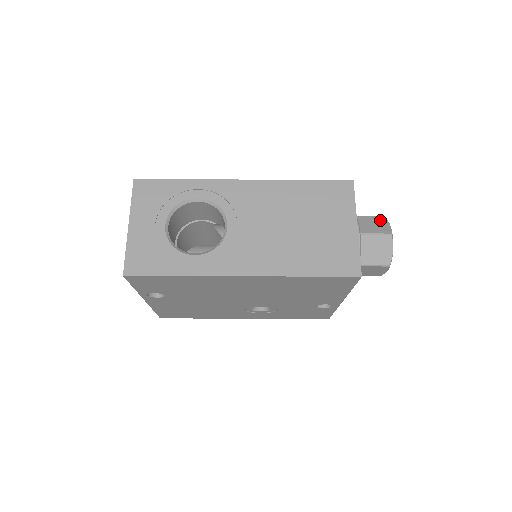
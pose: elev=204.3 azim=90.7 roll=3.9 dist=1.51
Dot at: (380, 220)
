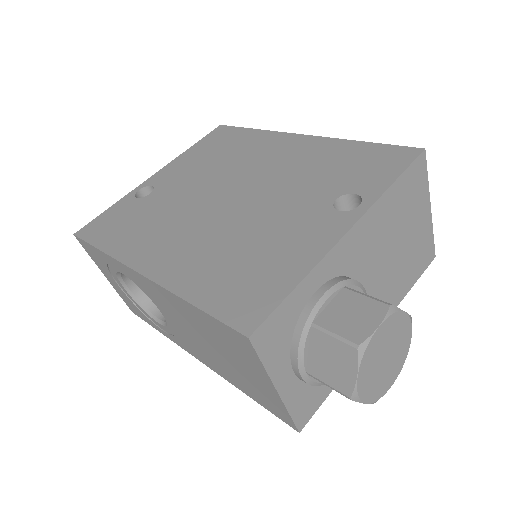
Dot at: (345, 356)
